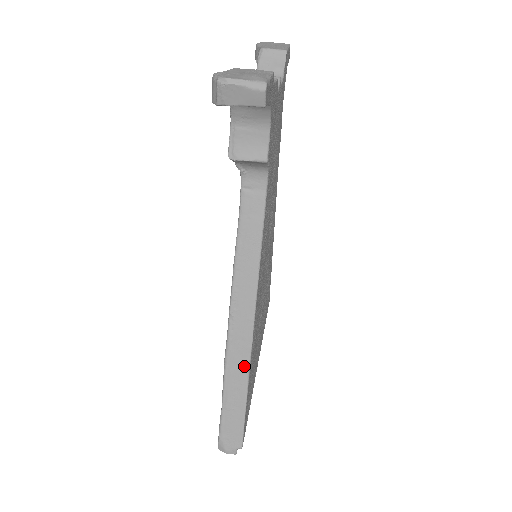
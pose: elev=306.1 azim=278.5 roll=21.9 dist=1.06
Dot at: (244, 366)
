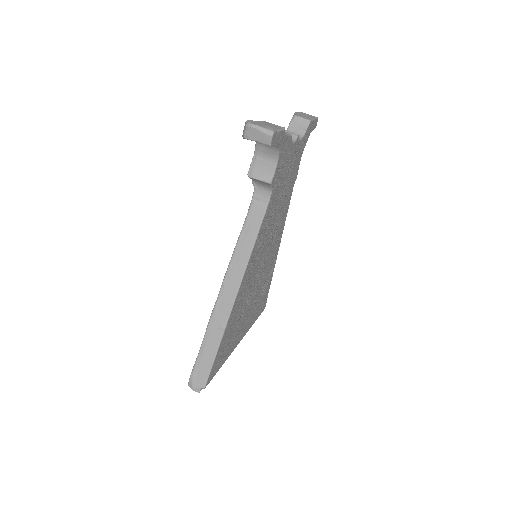
Dot at: (222, 324)
